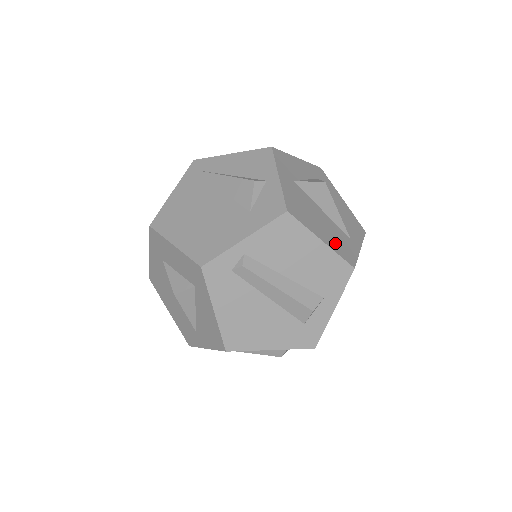
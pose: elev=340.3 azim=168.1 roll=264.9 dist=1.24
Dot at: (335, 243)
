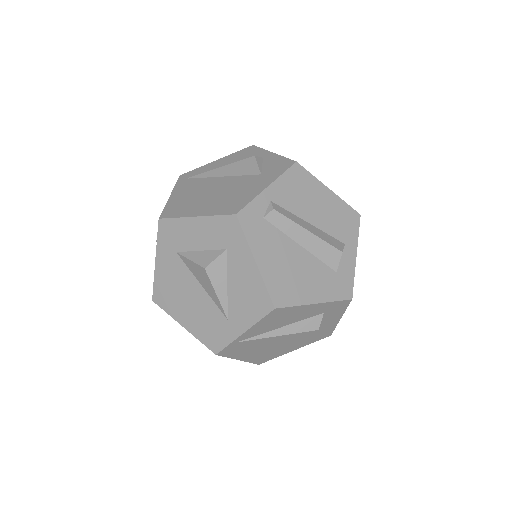
Dot at: occluded
